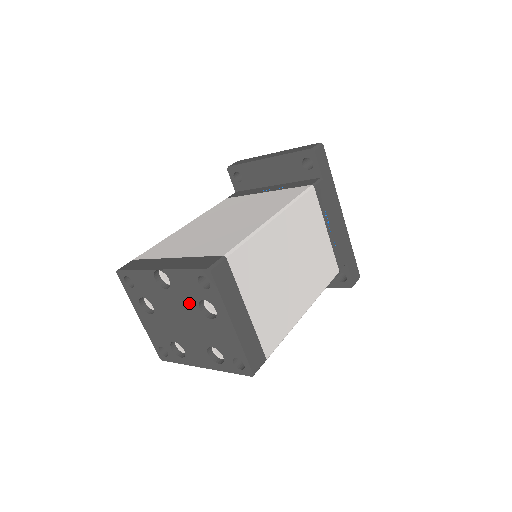
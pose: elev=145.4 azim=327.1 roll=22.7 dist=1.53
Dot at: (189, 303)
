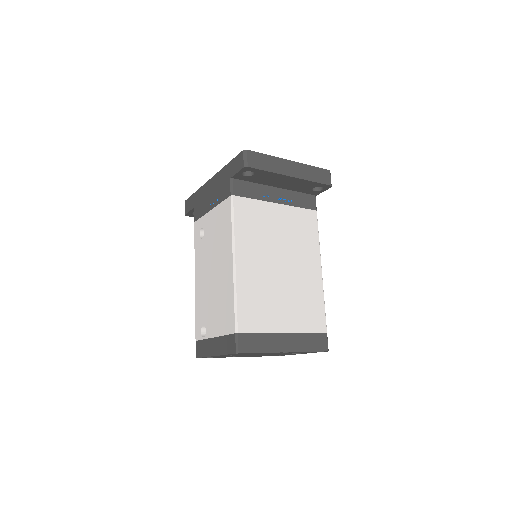
Dot at: occluded
